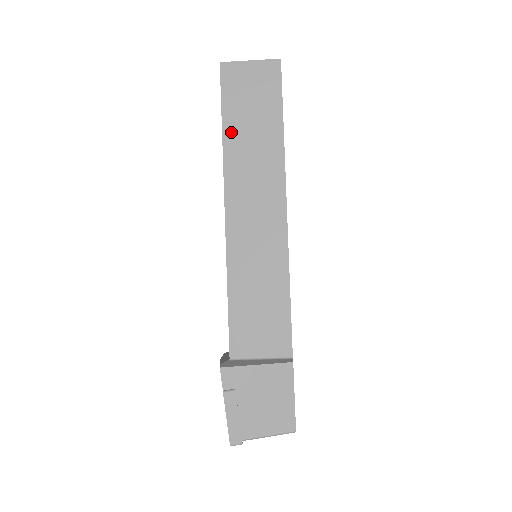
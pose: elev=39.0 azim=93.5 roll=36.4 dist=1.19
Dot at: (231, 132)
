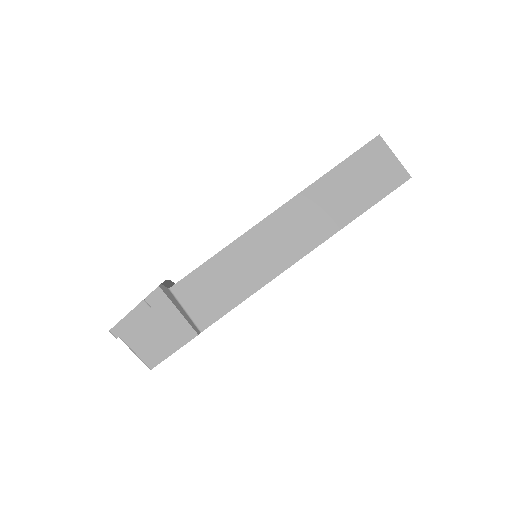
Dot at: (334, 178)
